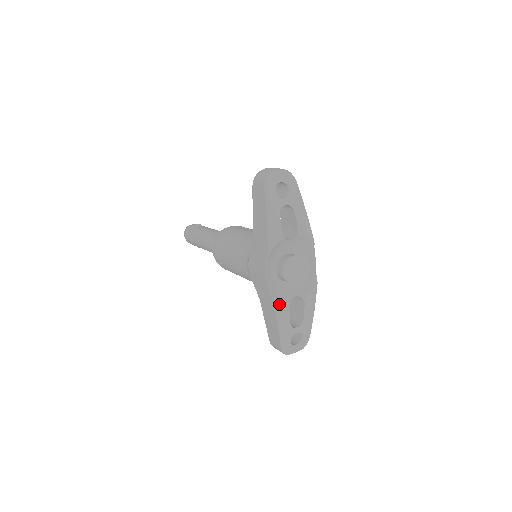
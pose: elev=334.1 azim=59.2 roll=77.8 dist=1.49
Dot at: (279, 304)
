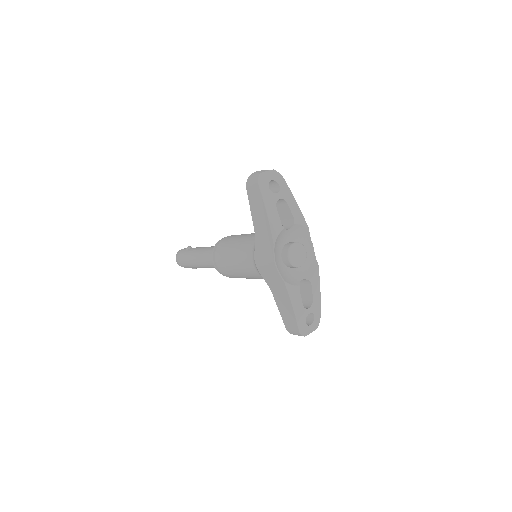
Dot at: (291, 288)
